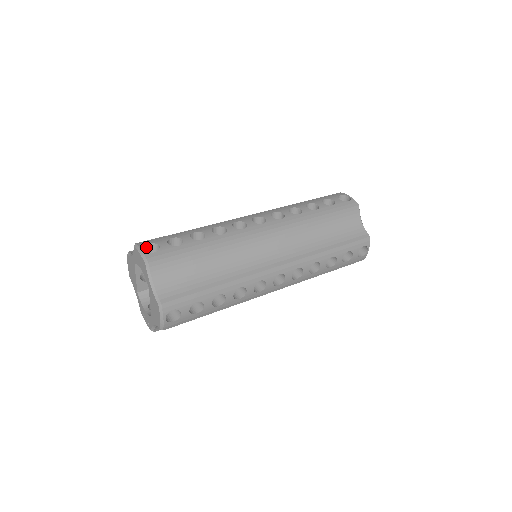
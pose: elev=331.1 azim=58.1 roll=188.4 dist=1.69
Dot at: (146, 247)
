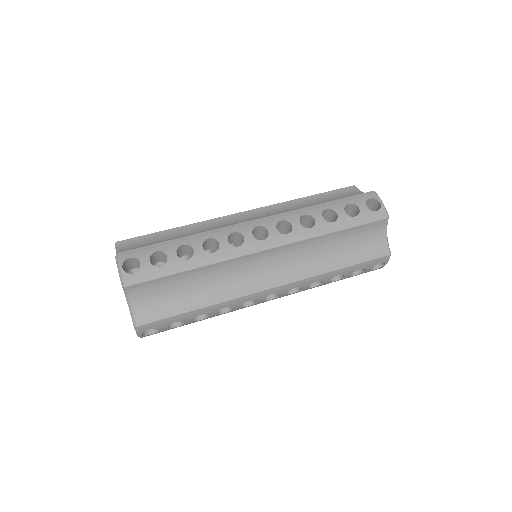
Dot at: (127, 260)
